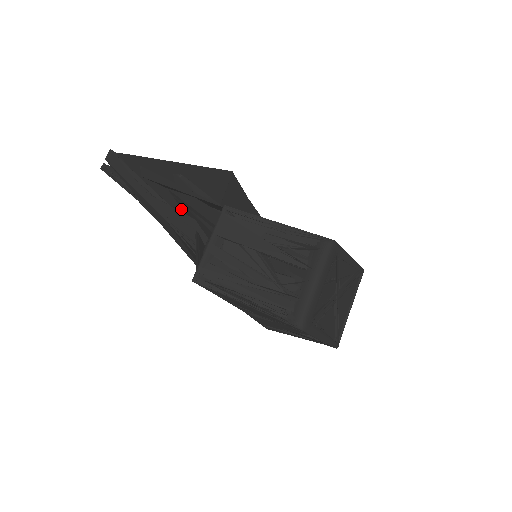
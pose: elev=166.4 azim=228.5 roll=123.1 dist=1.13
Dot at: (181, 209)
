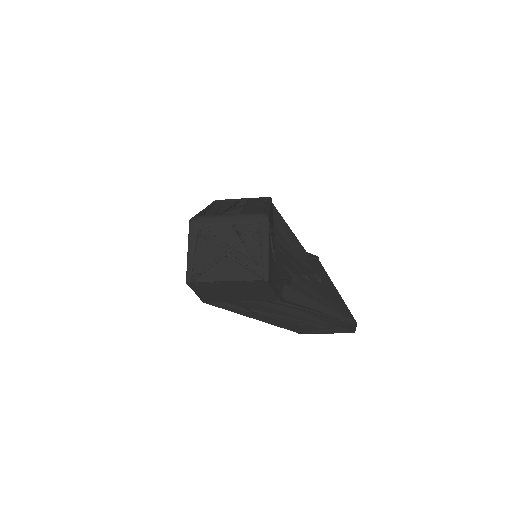
Dot at: occluded
